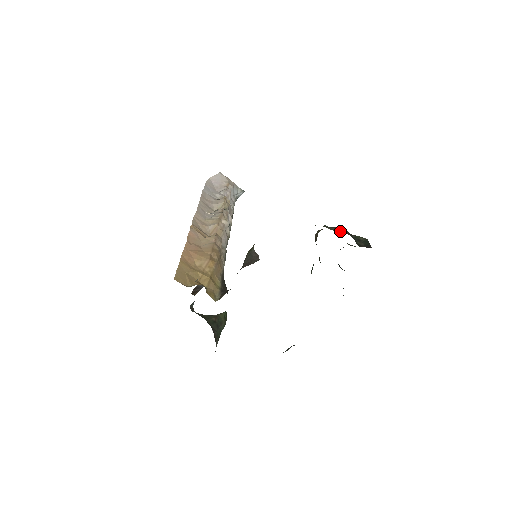
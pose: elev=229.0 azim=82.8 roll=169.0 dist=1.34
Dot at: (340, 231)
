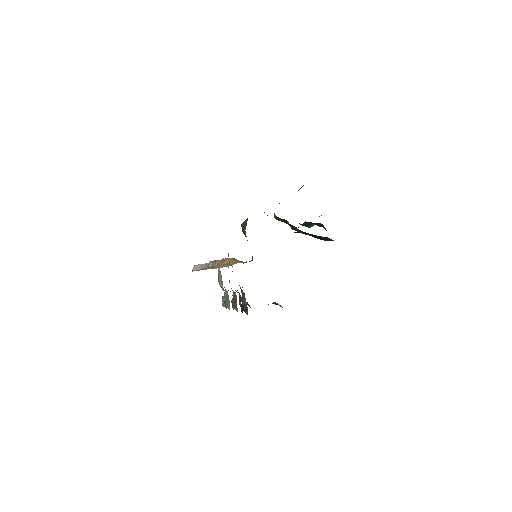
Dot at: occluded
